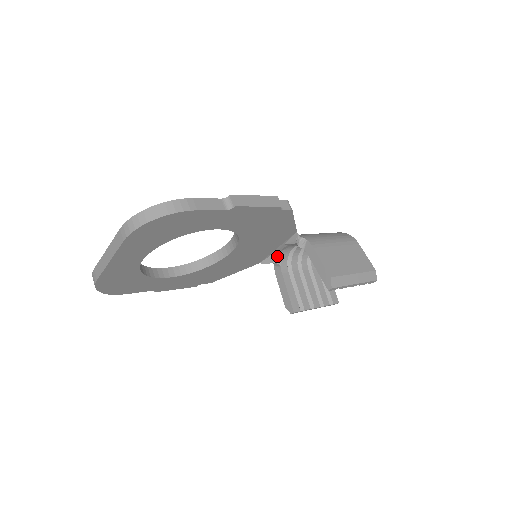
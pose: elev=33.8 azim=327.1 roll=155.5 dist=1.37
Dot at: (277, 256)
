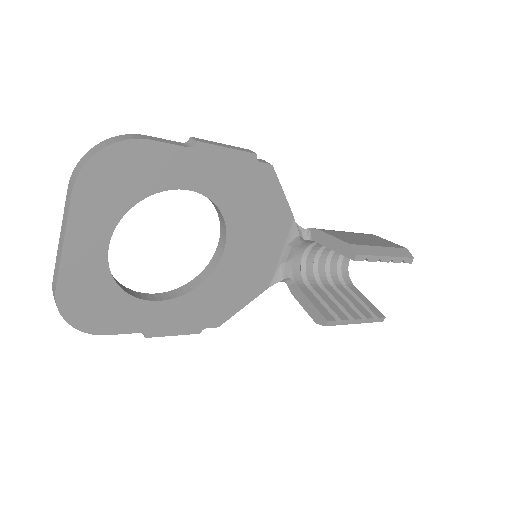
Dot at: (286, 269)
